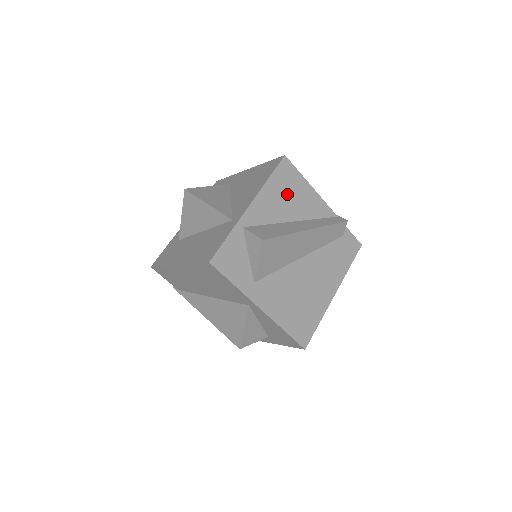
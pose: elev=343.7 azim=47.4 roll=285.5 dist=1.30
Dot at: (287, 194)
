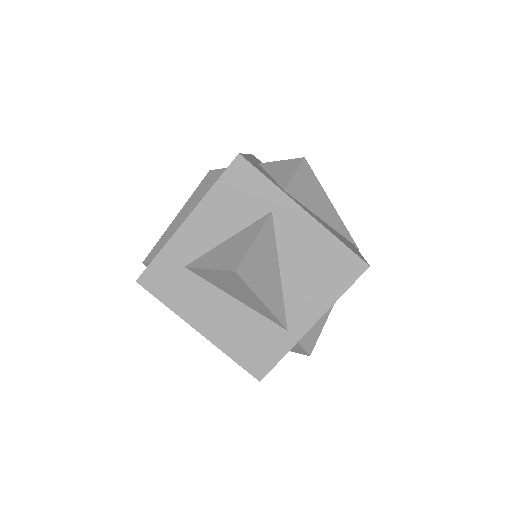
Dot at: occluded
